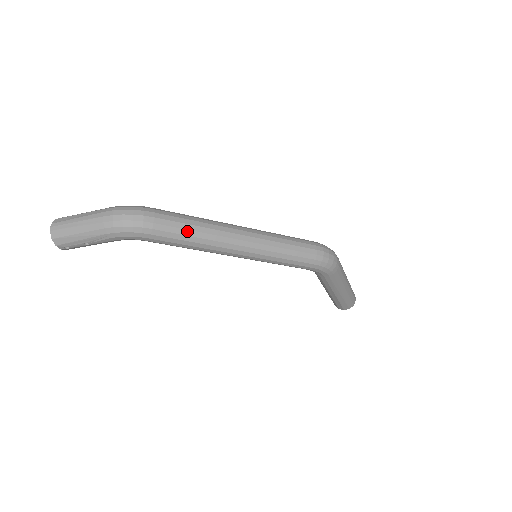
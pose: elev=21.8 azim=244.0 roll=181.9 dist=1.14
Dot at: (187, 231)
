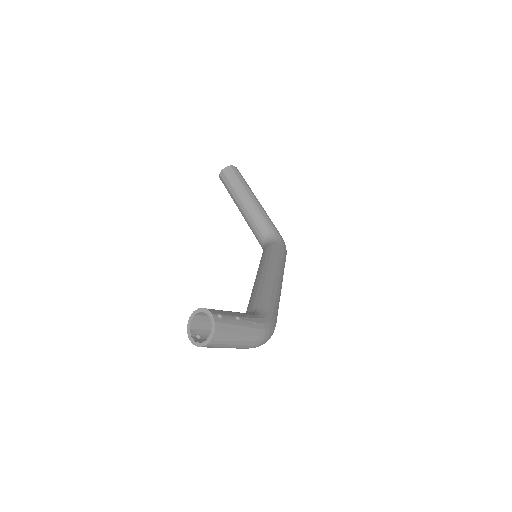
Dot at: occluded
